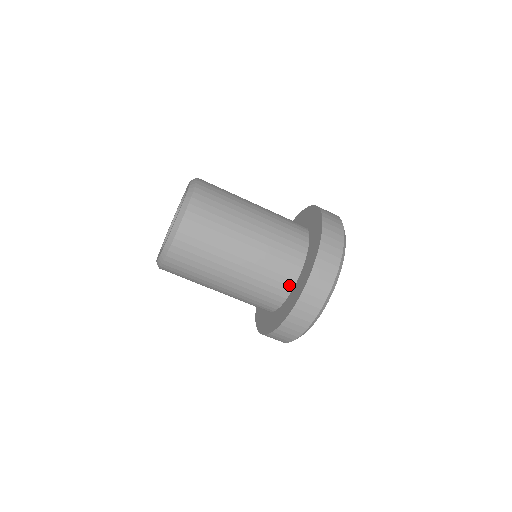
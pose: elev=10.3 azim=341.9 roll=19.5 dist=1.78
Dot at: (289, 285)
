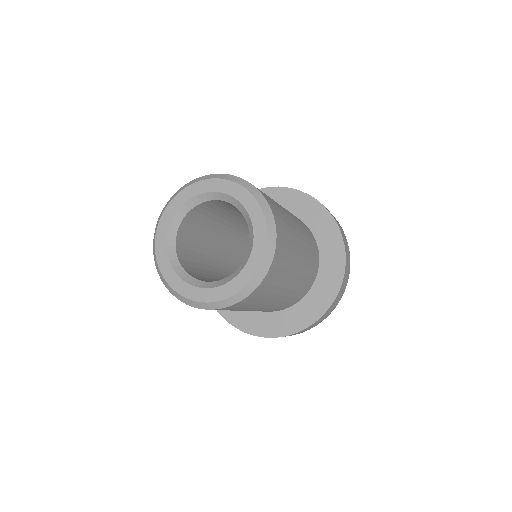
Dot at: (314, 278)
